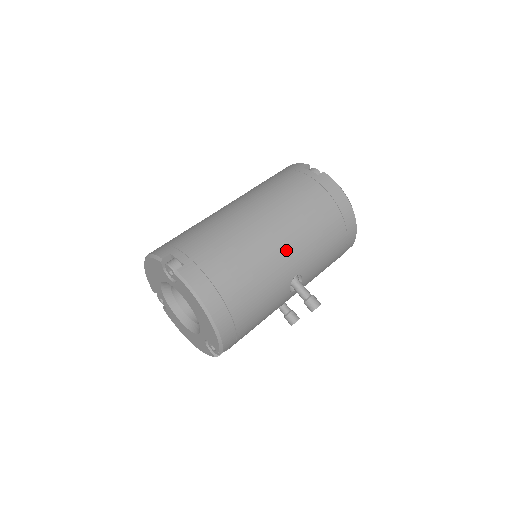
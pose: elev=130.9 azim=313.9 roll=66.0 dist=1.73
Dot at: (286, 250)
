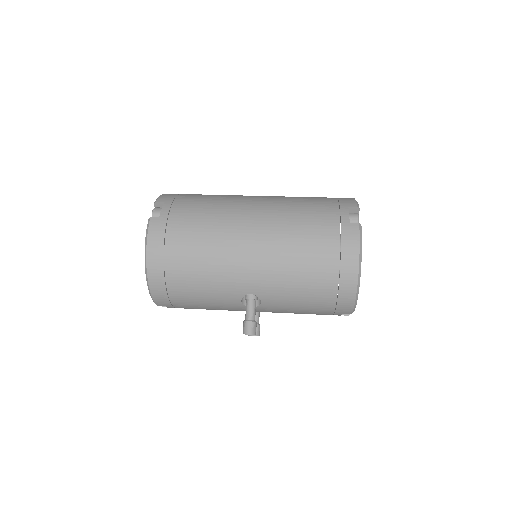
Dot at: (251, 265)
